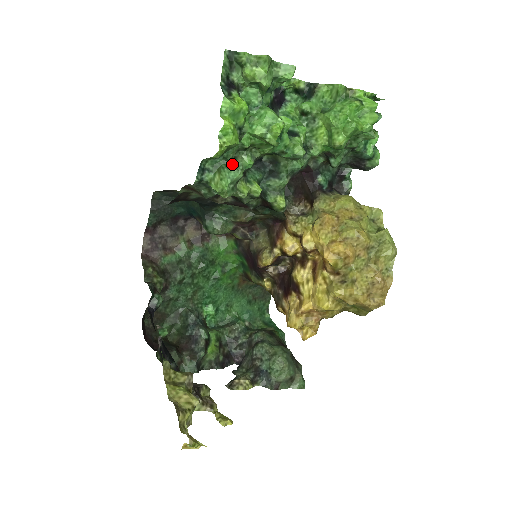
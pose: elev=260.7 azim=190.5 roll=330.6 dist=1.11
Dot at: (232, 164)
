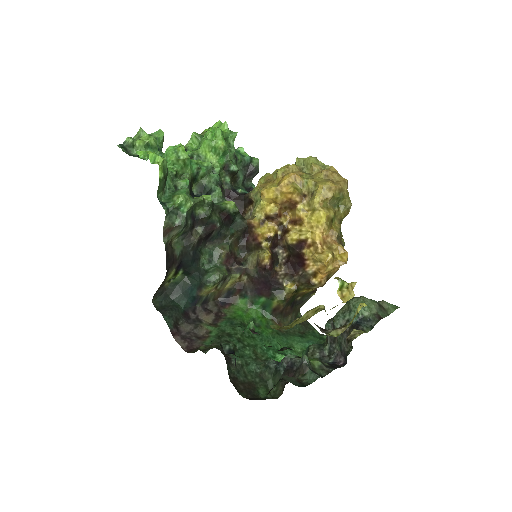
Dot at: (177, 190)
